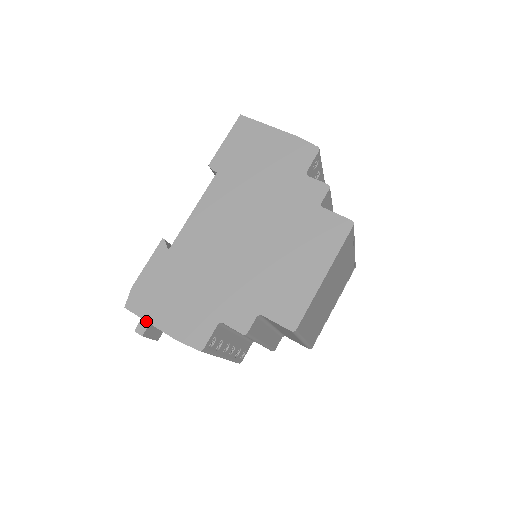
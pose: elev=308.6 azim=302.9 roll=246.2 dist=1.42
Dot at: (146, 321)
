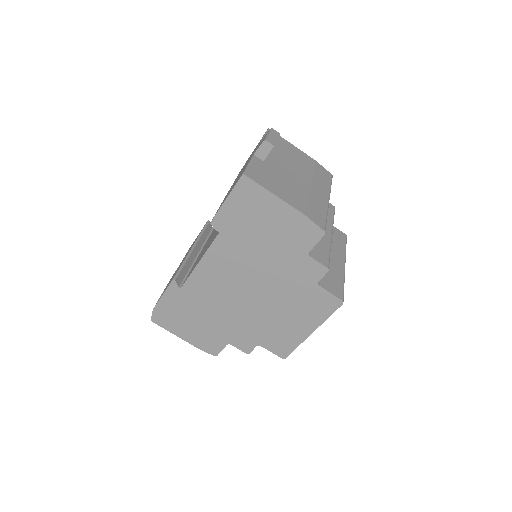
Dot at: (170, 332)
